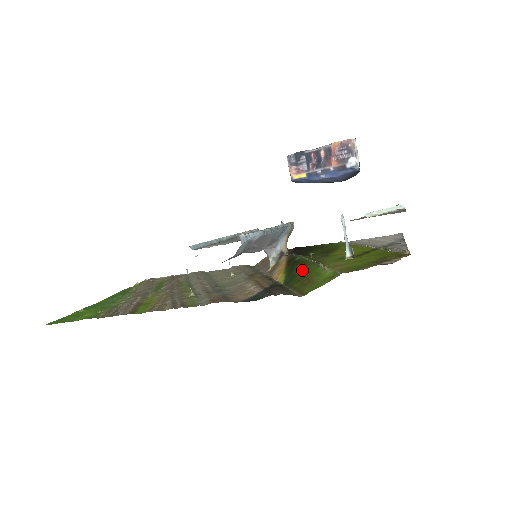
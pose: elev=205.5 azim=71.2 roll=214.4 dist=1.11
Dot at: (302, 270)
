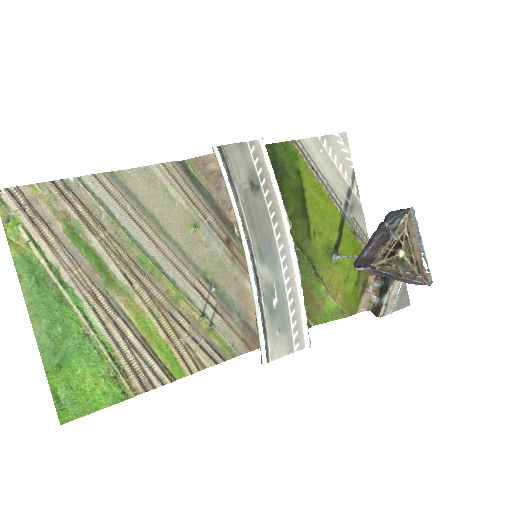
Dot at: occluded
